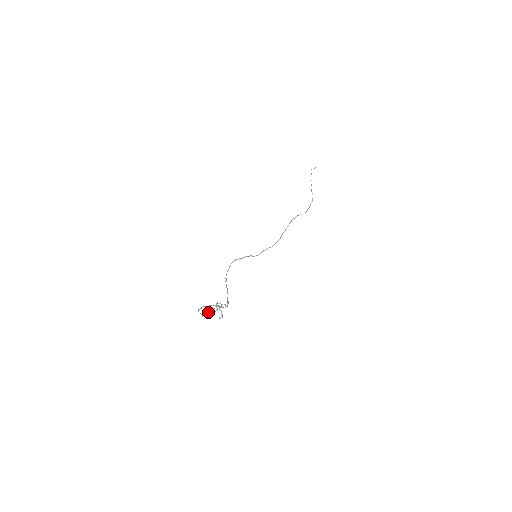
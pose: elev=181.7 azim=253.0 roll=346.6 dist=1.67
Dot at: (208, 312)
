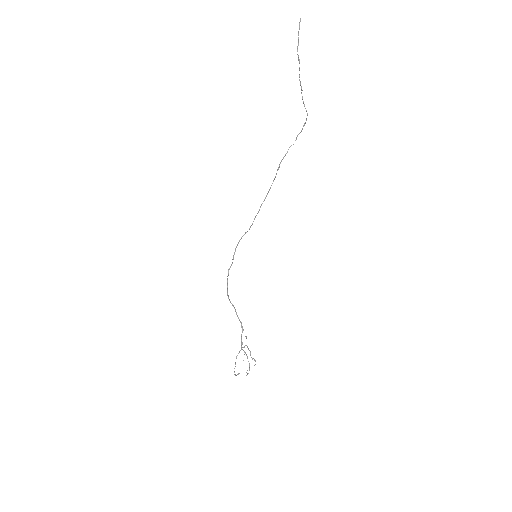
Dot at: occluded
